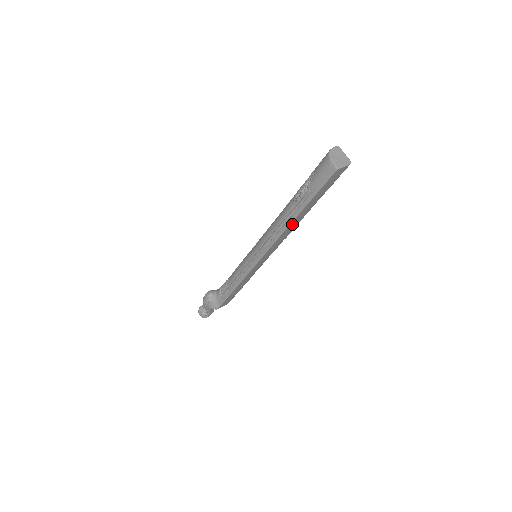
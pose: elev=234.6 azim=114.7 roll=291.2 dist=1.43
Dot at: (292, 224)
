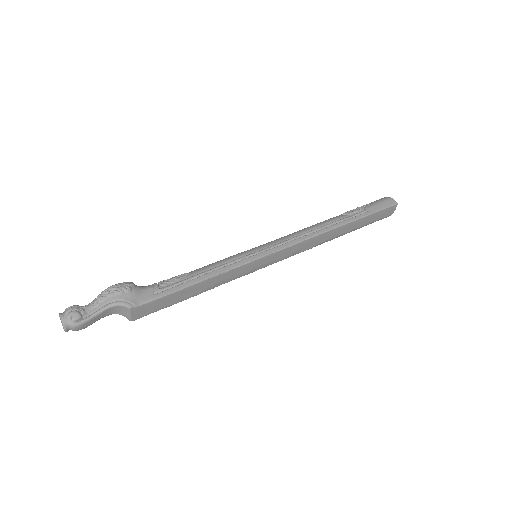
Dot at: (335, 231)
